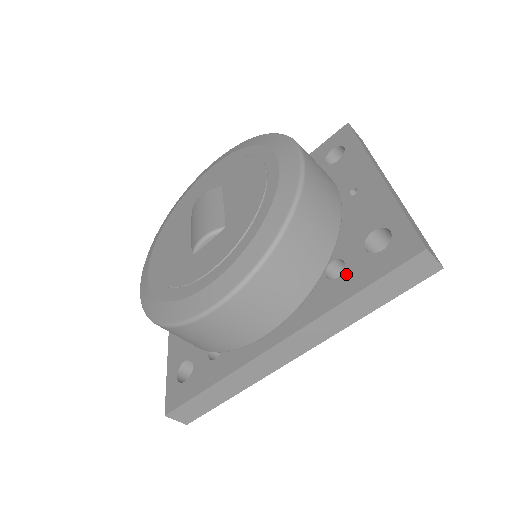
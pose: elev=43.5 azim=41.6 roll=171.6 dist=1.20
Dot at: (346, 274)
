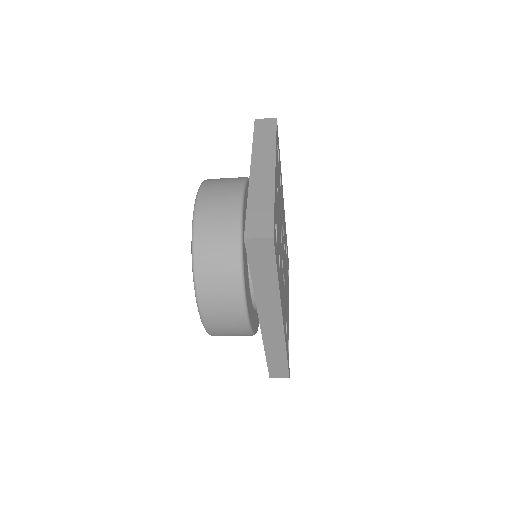
Dot at: occluded
